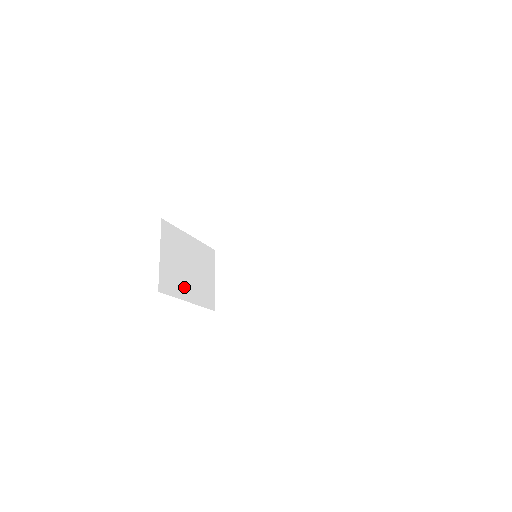
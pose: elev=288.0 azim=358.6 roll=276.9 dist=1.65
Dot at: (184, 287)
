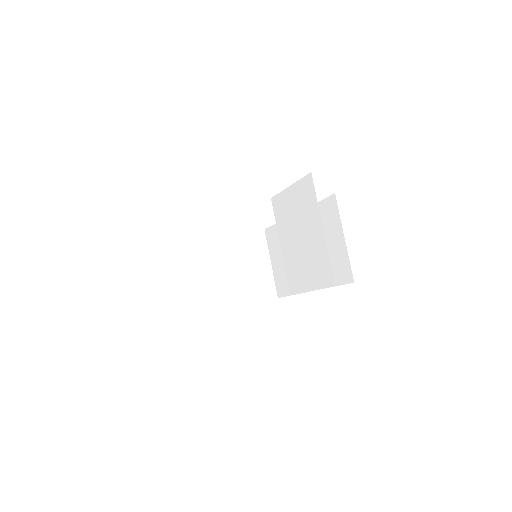
Dot at: (218, 294)
